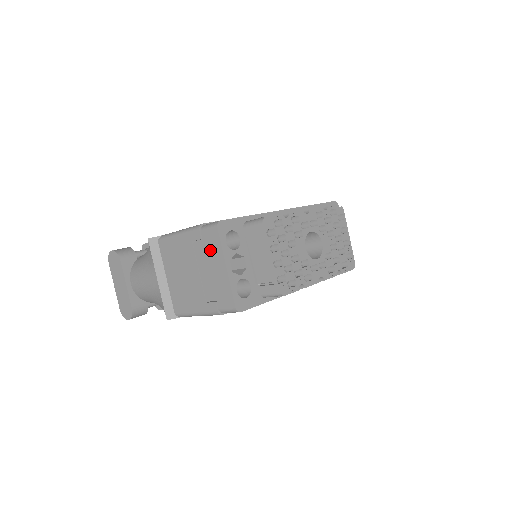
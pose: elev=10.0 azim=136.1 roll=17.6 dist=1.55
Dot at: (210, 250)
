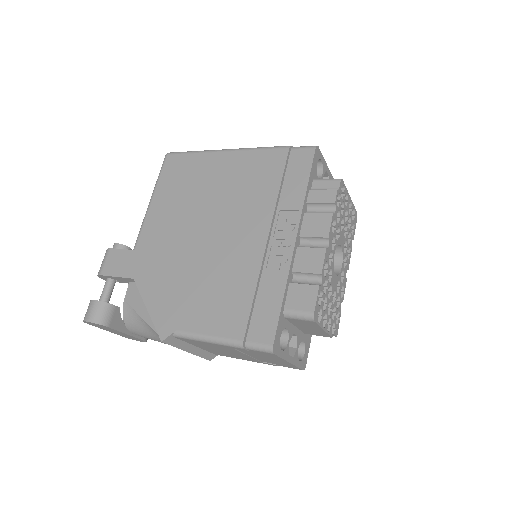
Dot at: (264, 356)
